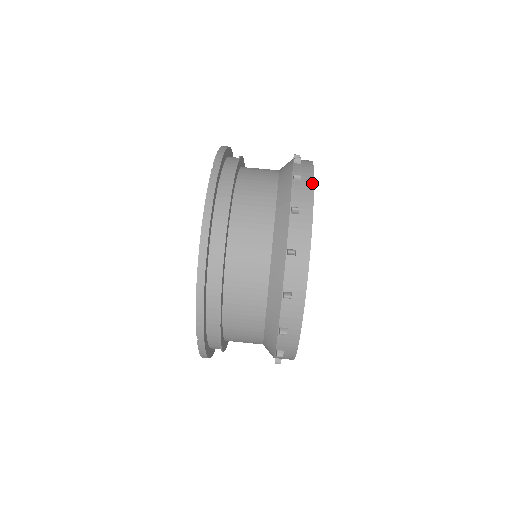
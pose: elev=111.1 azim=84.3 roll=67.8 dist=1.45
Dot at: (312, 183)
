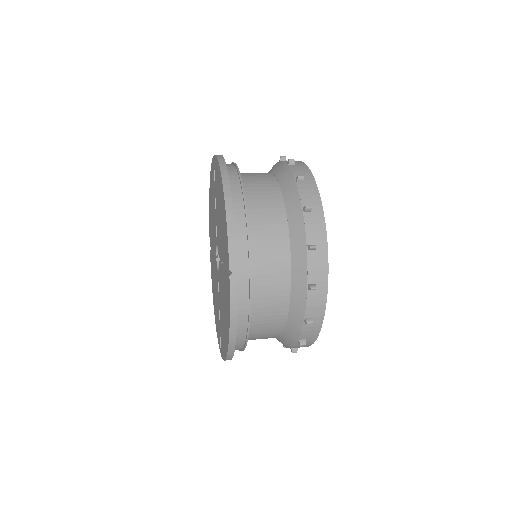
Dot at: occluded
